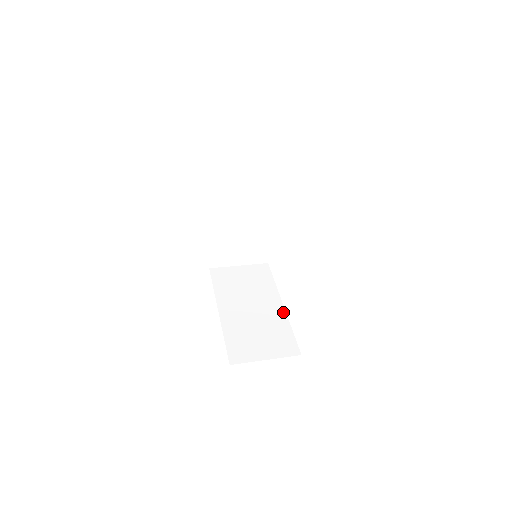
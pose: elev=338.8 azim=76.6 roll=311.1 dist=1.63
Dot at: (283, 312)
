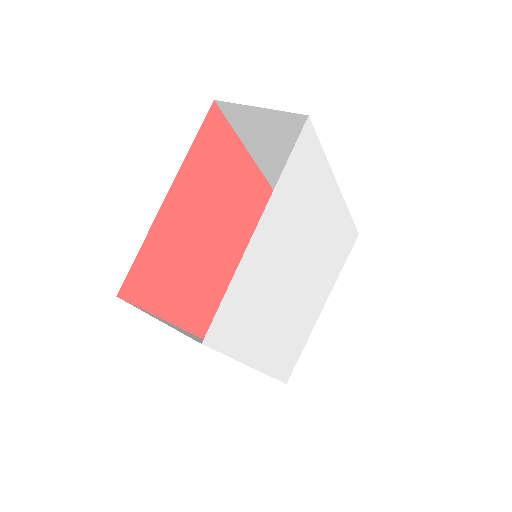
Dot at: occluded
